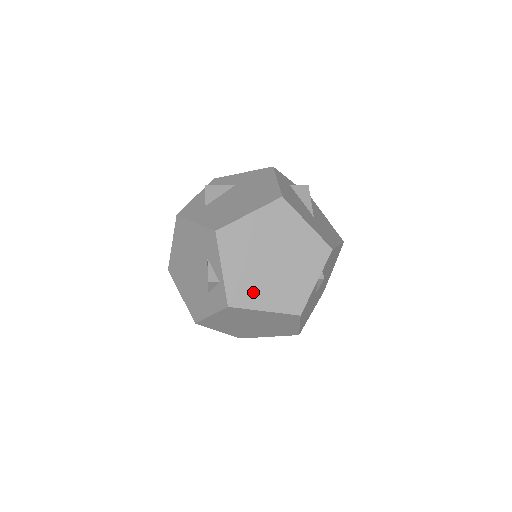
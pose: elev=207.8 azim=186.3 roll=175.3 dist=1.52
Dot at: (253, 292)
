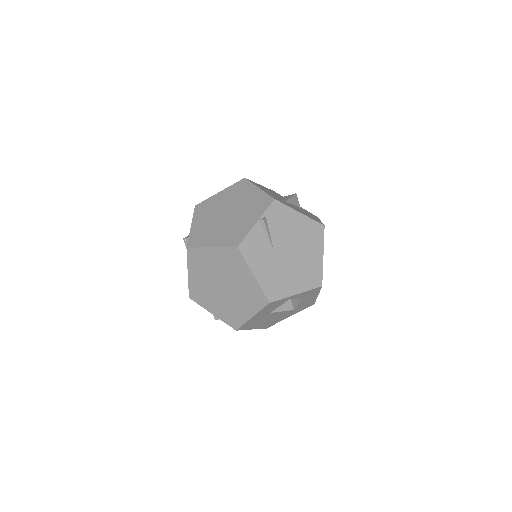
Dot at: (207, 236)
